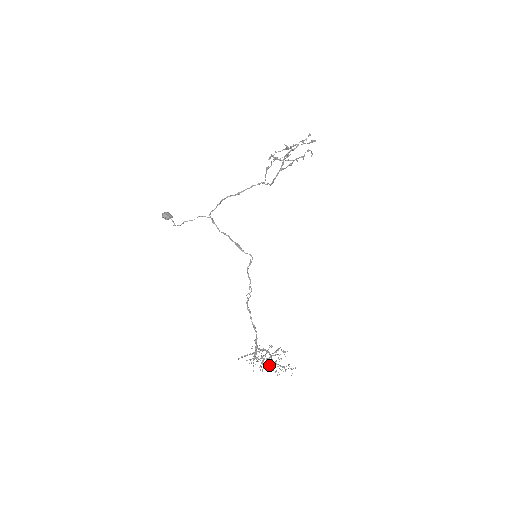
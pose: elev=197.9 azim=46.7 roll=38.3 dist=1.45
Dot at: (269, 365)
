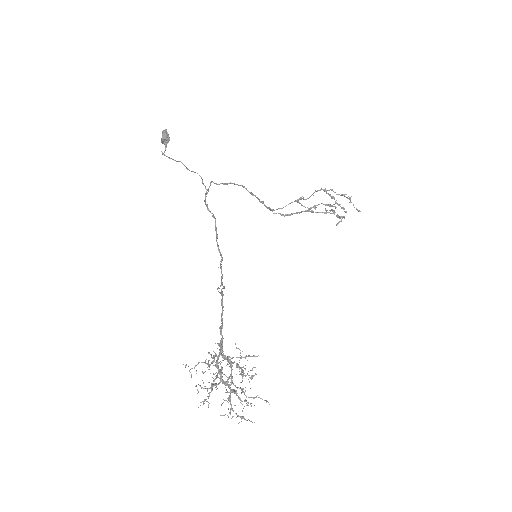
Dot at: occluded
